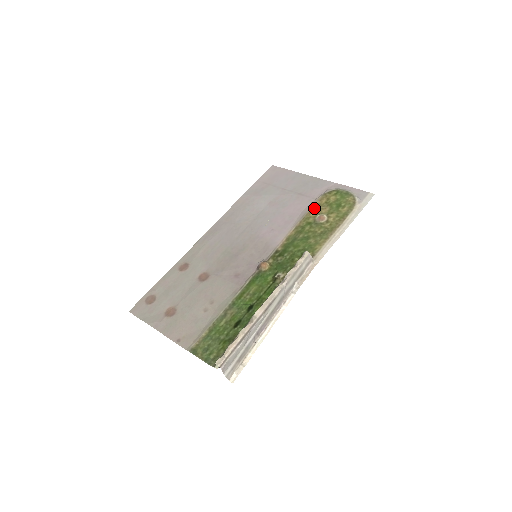
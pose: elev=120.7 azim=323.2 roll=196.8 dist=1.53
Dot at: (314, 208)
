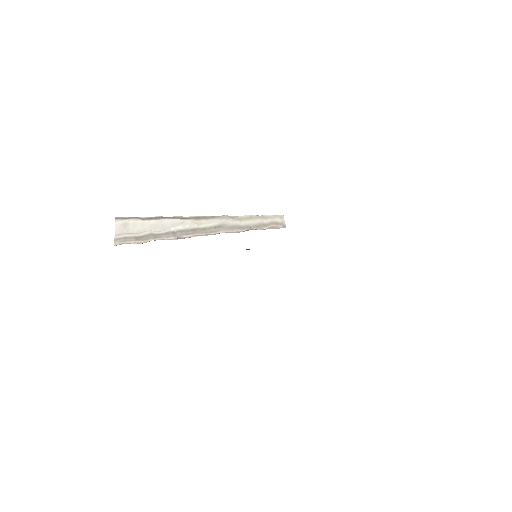
Dot at: occluded
